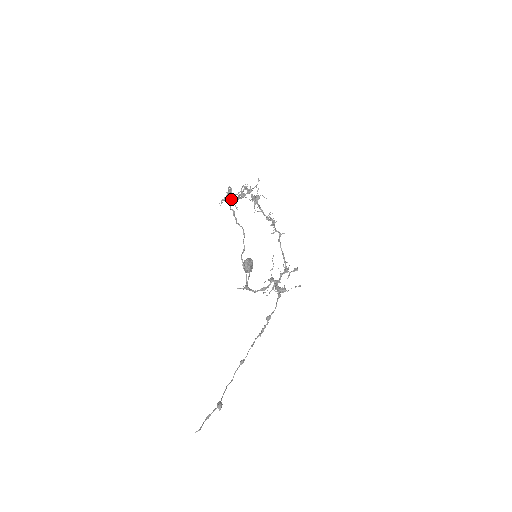
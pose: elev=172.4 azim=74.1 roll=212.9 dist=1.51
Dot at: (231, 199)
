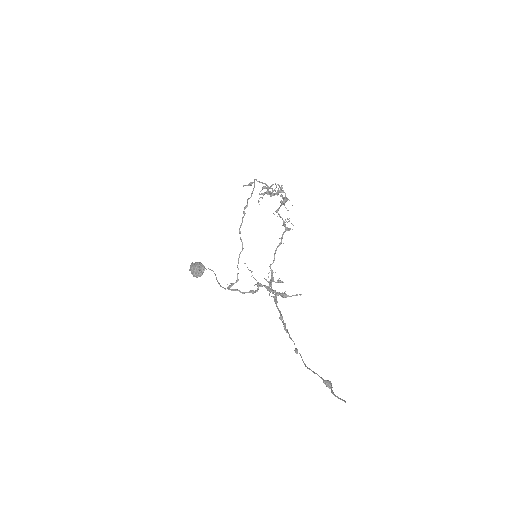
Dot at: (275, 190)
